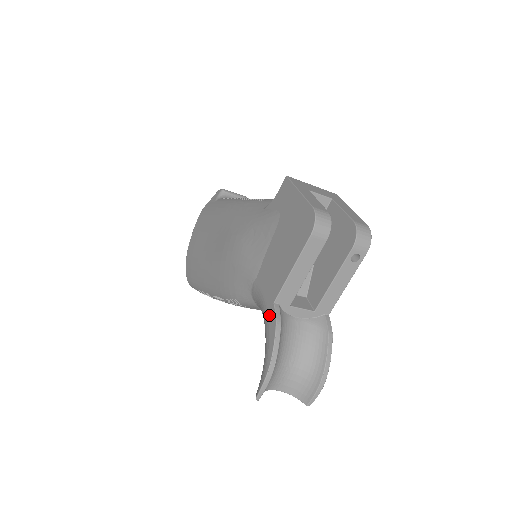
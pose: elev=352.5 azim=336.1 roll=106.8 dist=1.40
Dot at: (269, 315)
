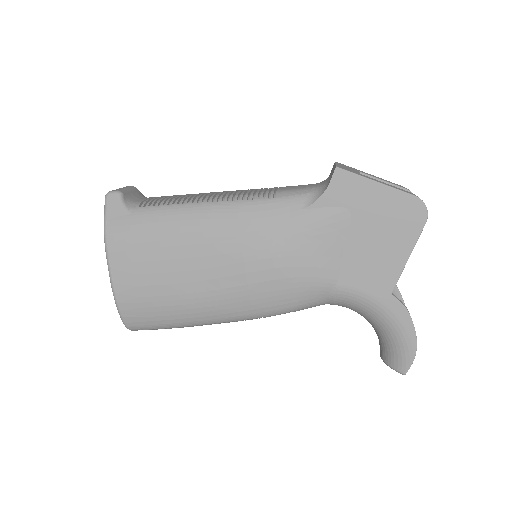
Dot at: (390, 306)
